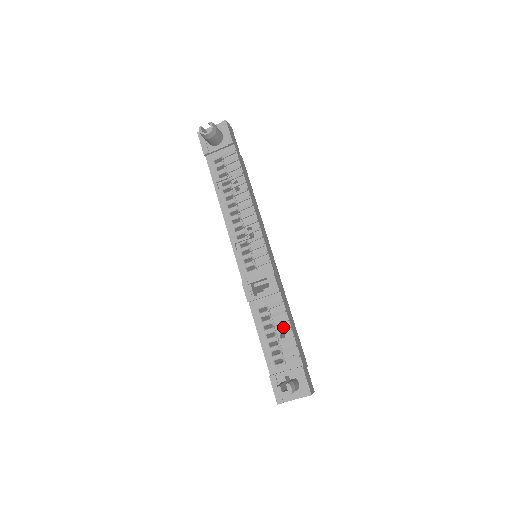
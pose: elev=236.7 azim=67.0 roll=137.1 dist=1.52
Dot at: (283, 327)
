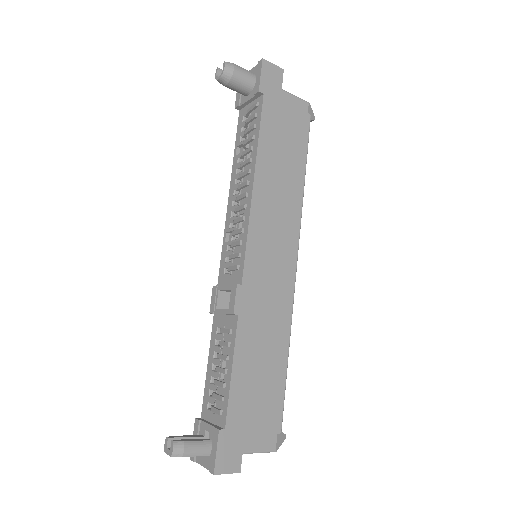
Dot at: (226, 364)
